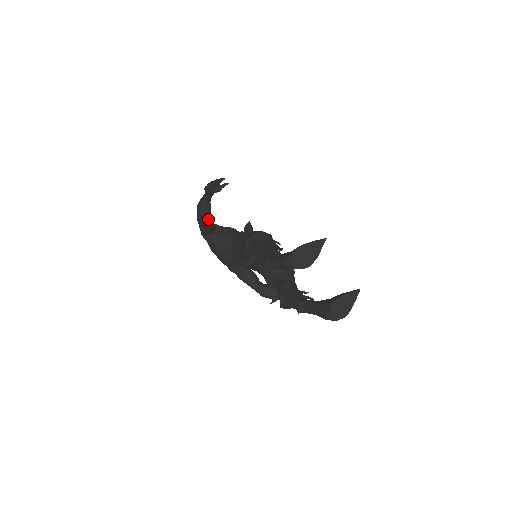
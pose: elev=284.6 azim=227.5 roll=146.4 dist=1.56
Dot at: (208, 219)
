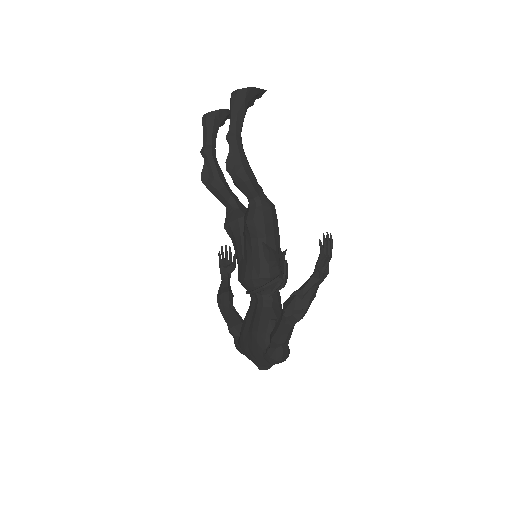
Dot at: (232, 307)
